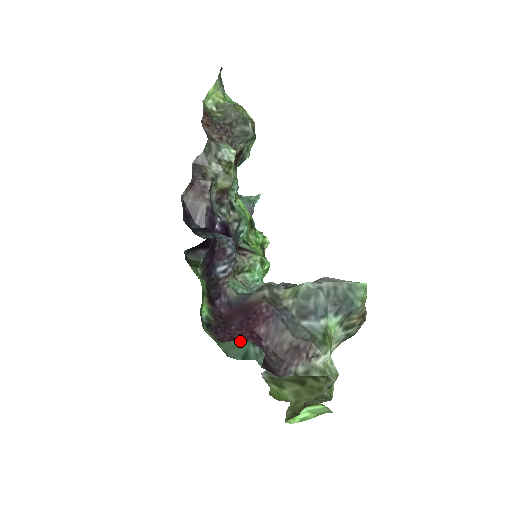
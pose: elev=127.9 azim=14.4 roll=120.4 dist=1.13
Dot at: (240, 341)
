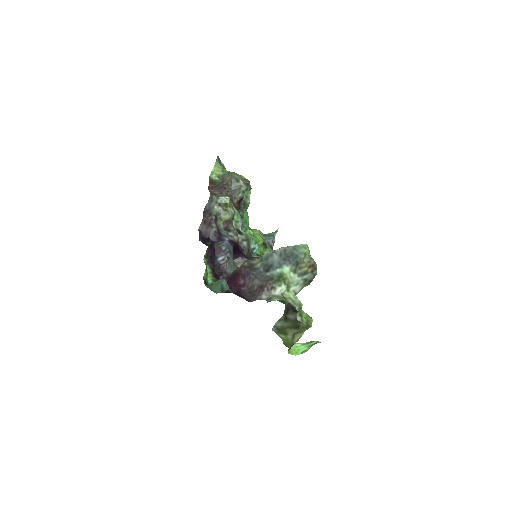
Dot at: (218, 281)
